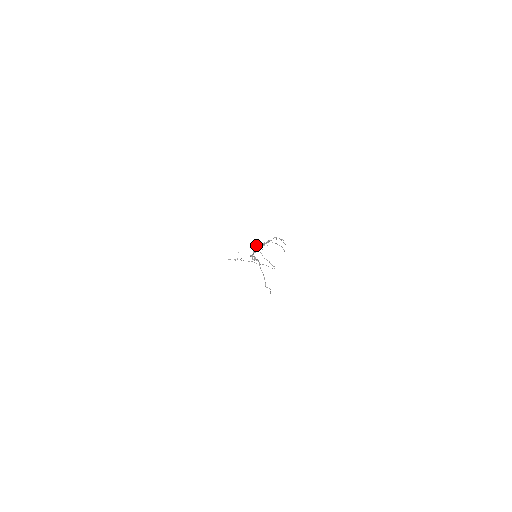
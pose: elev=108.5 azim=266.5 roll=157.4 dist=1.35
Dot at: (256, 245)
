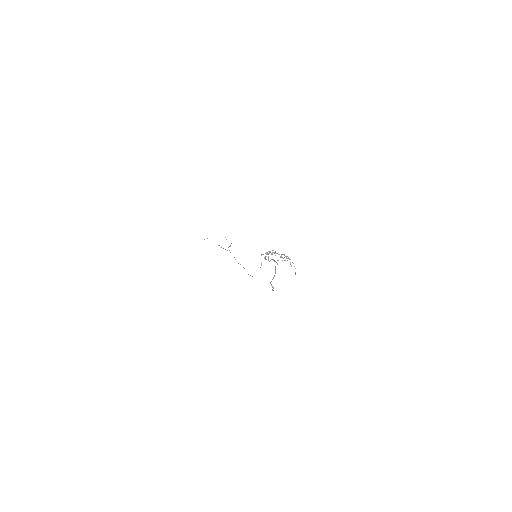
Dot at: (273, 250)
